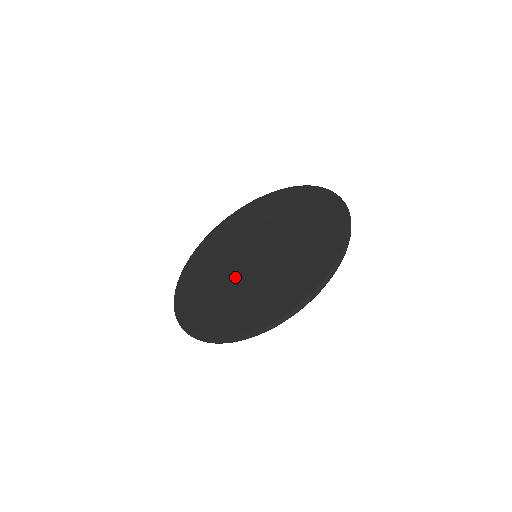
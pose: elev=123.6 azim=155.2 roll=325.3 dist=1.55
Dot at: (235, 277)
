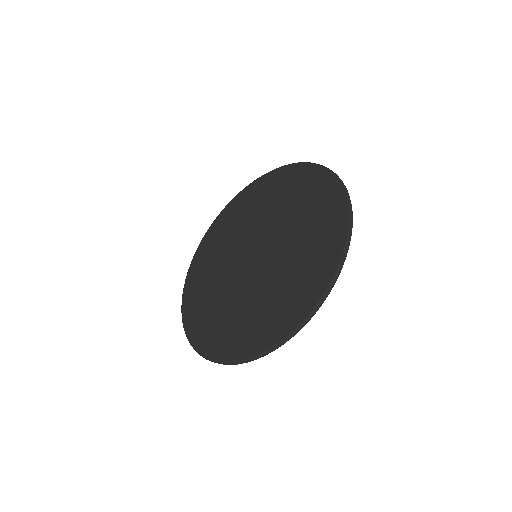
Dot at: (261, 277)
